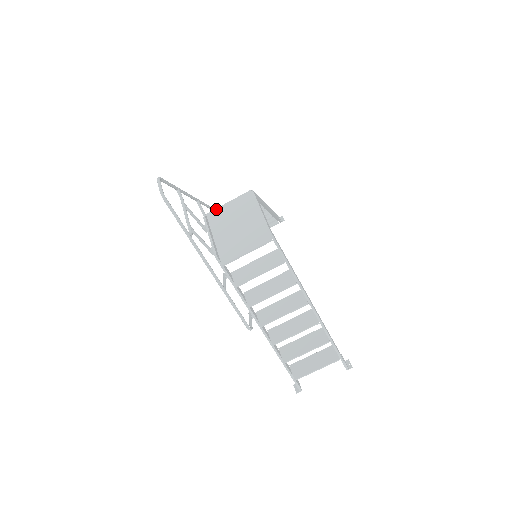
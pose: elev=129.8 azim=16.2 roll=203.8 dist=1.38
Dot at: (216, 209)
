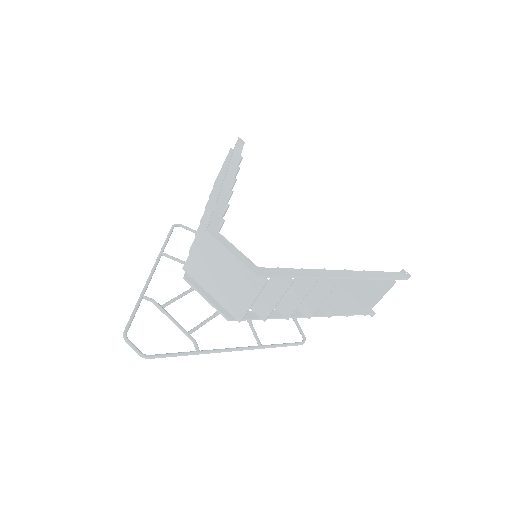
Dot at: (187, 260)
